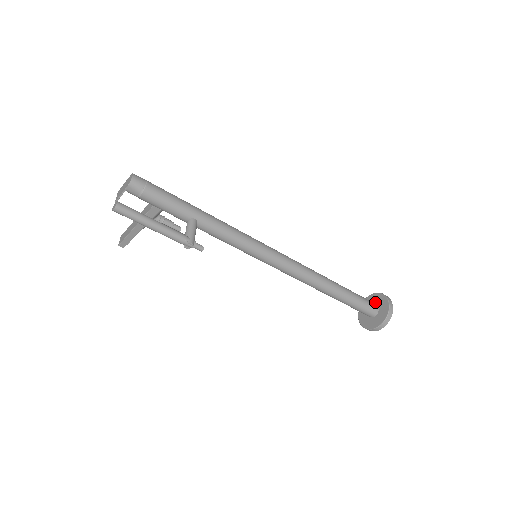
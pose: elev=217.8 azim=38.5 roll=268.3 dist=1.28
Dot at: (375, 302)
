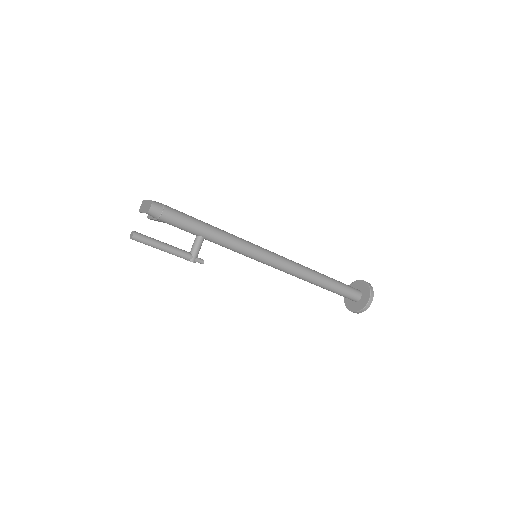
Dot at: (361, 290)
